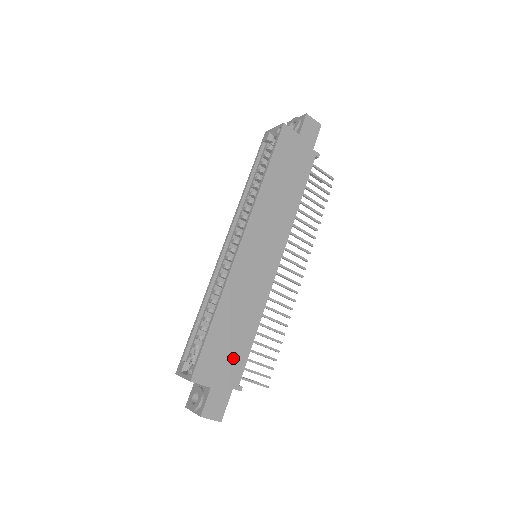
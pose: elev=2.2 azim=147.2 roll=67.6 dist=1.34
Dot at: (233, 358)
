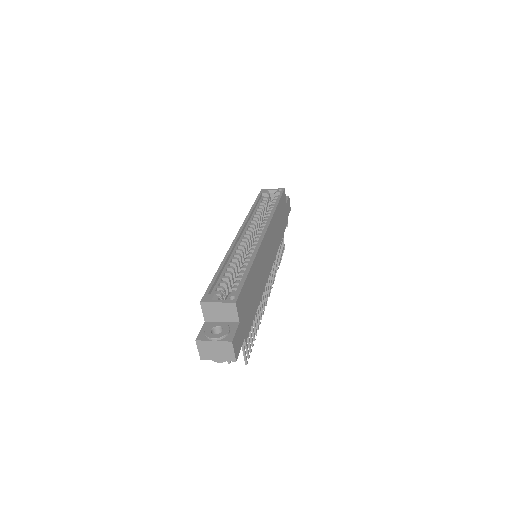
Dot at: (249, 312)
